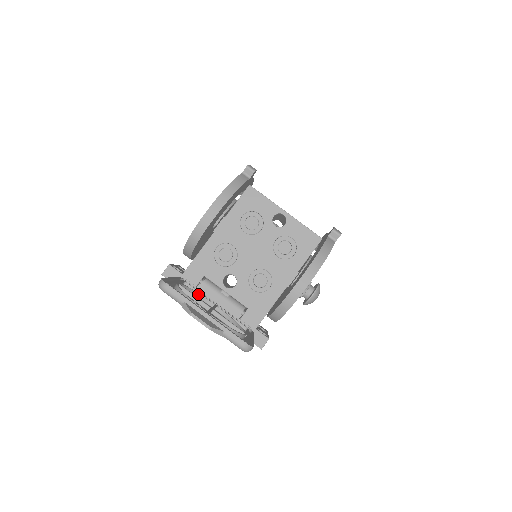
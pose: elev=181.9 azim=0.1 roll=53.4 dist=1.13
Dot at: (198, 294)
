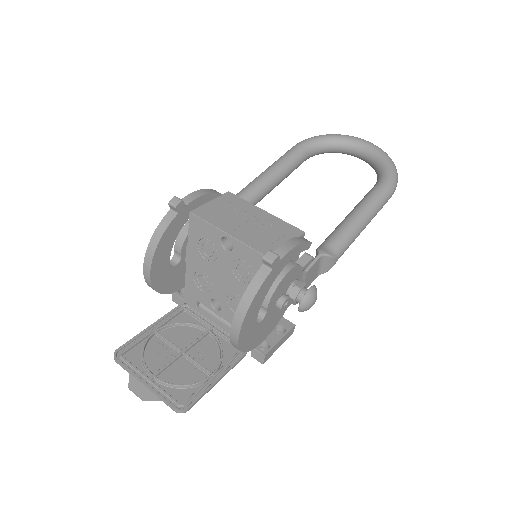
Dot at: (190, 324)
